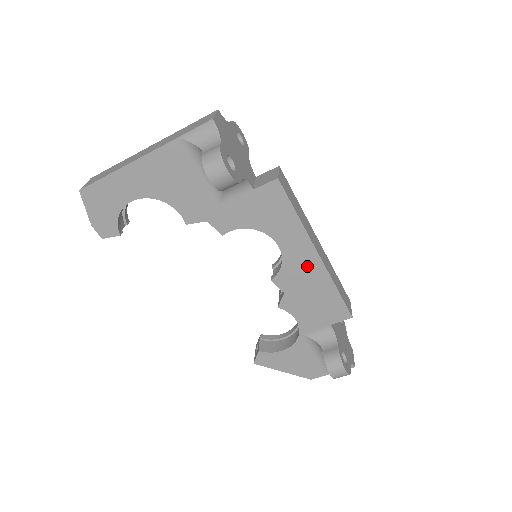
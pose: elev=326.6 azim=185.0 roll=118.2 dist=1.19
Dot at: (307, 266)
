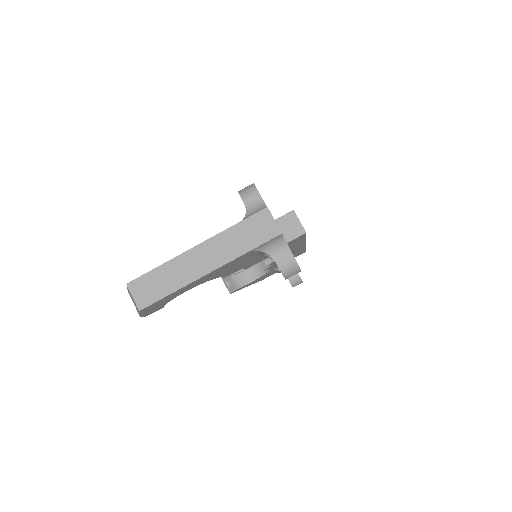
Dot at: (295, 250)
